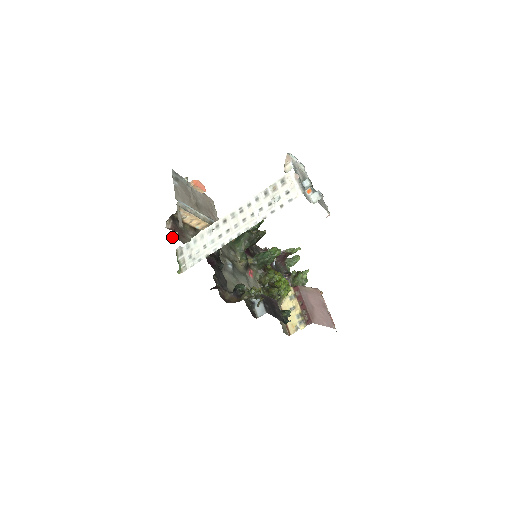
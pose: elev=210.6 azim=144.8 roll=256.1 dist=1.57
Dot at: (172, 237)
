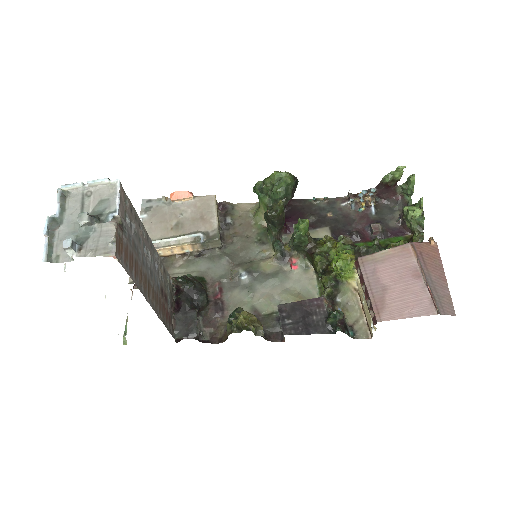
Dot at: (132, 295)
